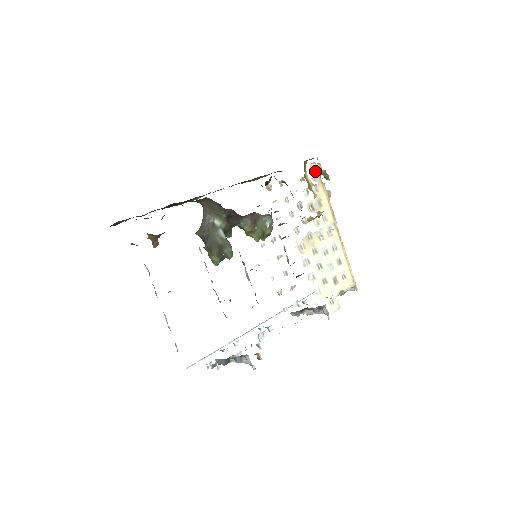
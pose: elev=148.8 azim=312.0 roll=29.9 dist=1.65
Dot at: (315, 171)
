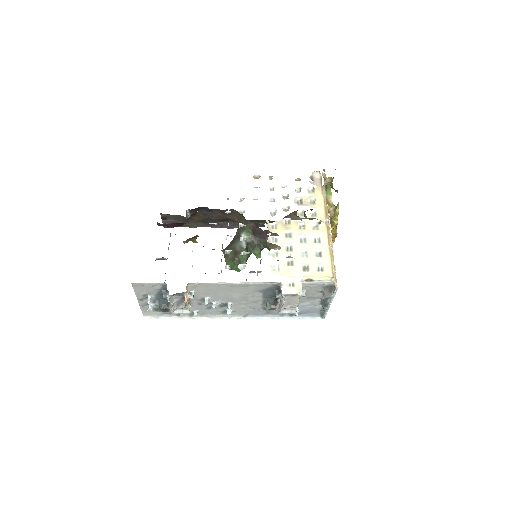
Dot at: (317, 178)
